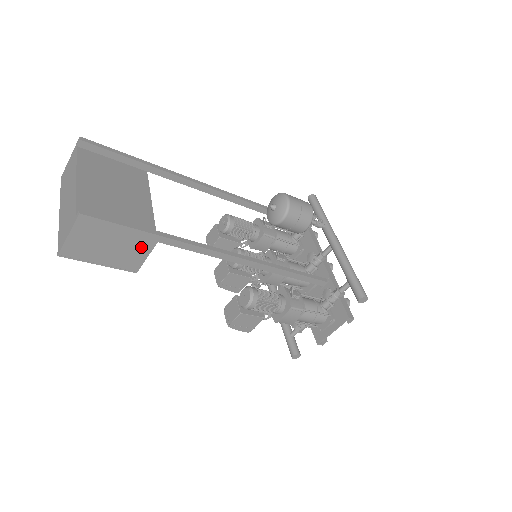
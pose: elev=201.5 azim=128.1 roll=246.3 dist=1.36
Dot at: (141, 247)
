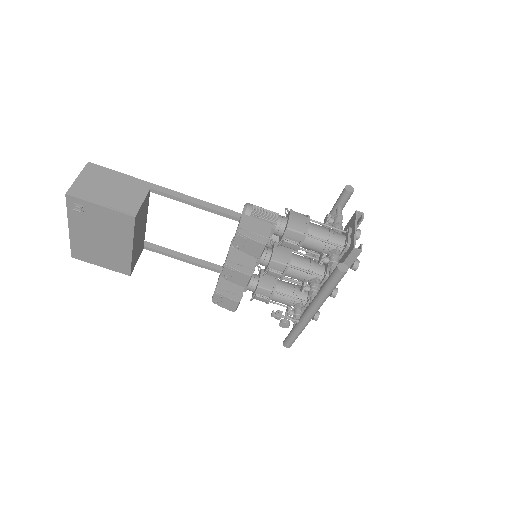
Dot at: (137, 192)
